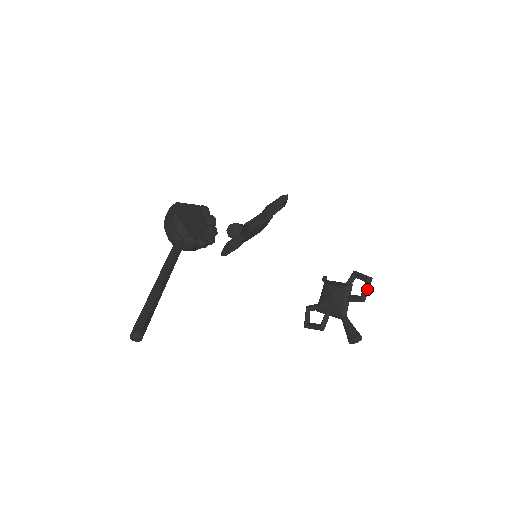
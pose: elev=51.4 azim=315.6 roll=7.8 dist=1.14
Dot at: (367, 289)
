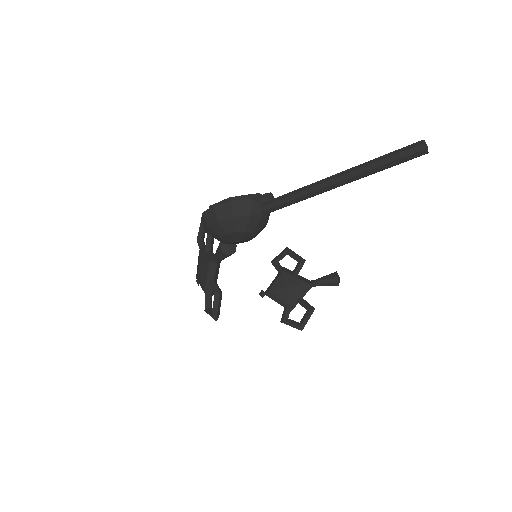
Dot at: (295, 254)
